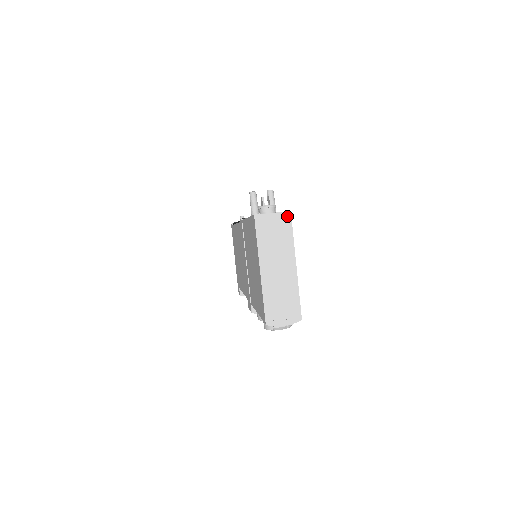
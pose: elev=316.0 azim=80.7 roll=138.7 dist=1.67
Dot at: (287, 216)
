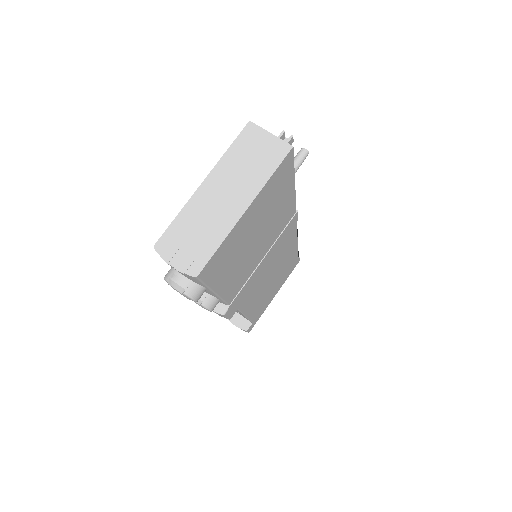
Dot at: (284, 148)
